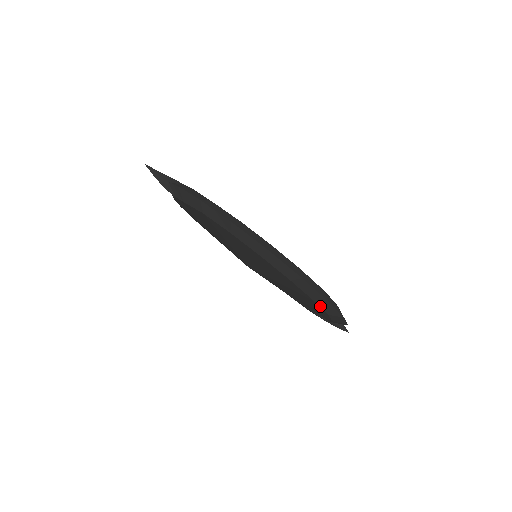
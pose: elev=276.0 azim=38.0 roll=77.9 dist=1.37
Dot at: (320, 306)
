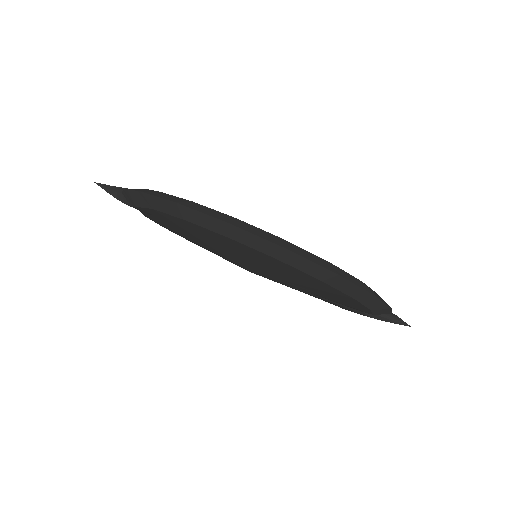
Dot at: (335, 287)
